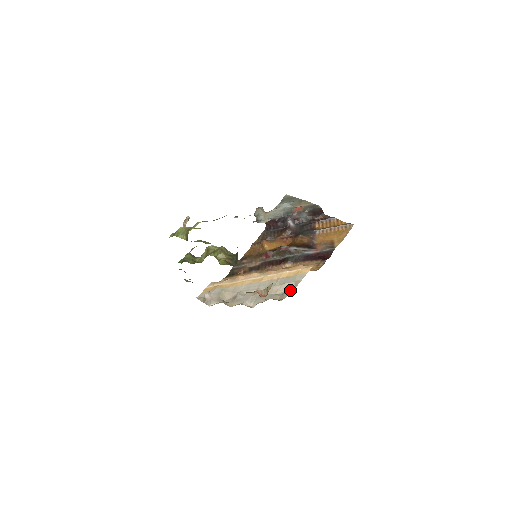
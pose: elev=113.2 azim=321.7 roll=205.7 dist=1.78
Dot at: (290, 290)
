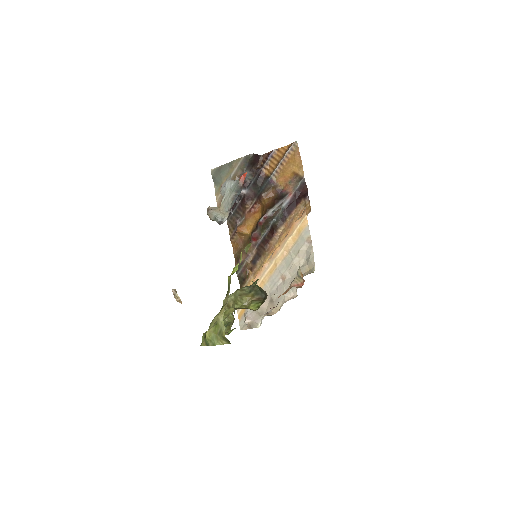
Dot at: (310, 252)
